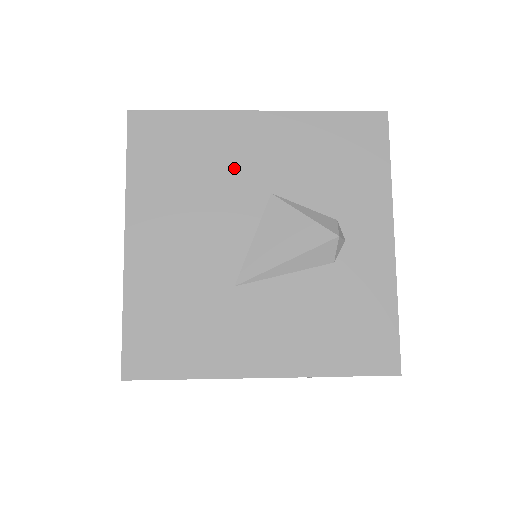
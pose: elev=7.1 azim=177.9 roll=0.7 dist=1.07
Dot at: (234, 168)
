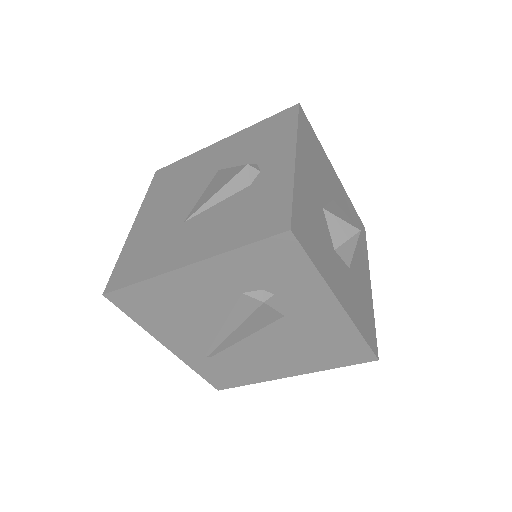
Dot at: (201, 169)
